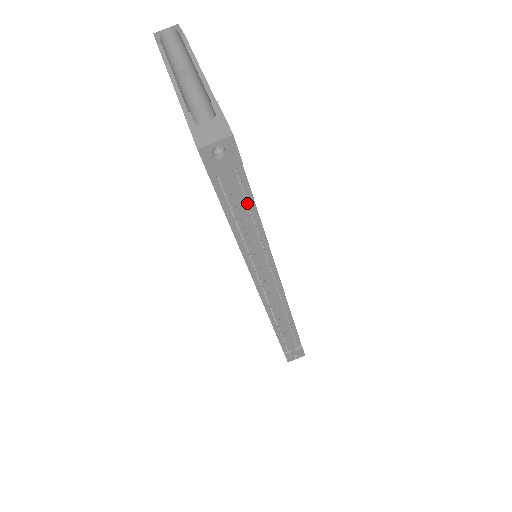
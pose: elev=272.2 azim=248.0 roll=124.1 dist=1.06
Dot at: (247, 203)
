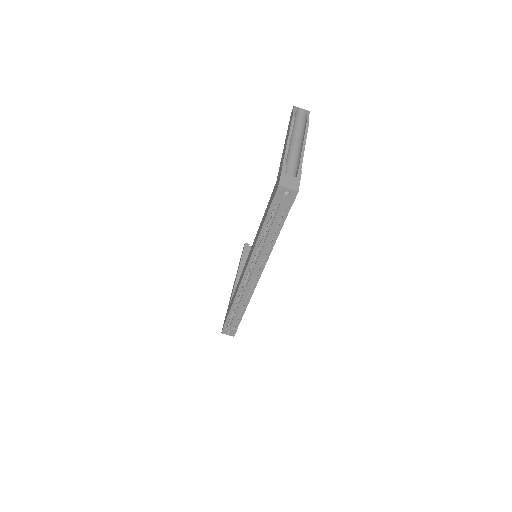
Dot at: (278, 225)
